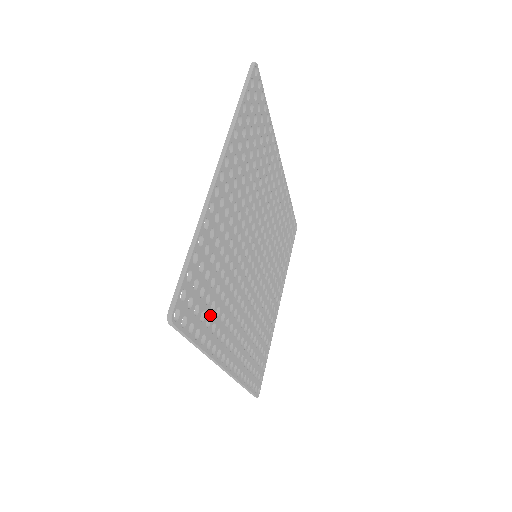
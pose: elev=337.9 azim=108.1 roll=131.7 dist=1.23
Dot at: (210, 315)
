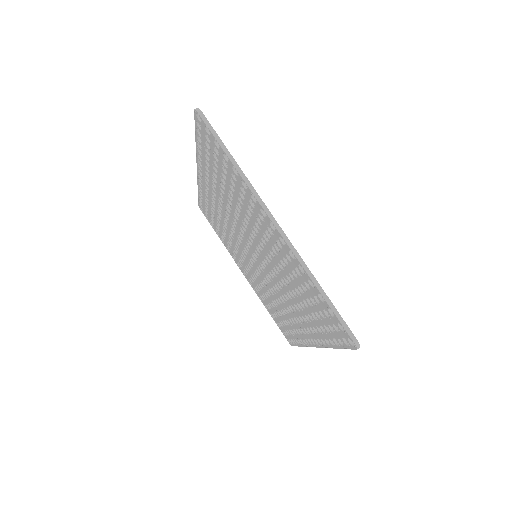
Dot at: occluded
